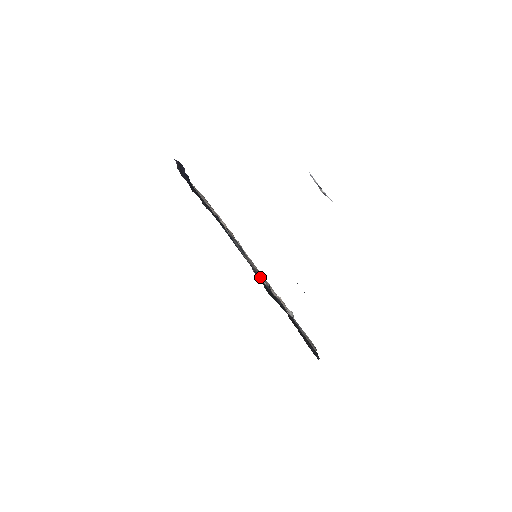
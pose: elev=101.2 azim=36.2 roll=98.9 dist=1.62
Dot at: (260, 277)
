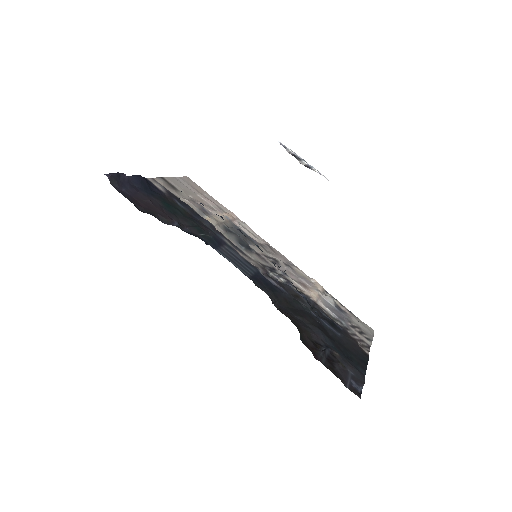
Dot at: (273, 274)
